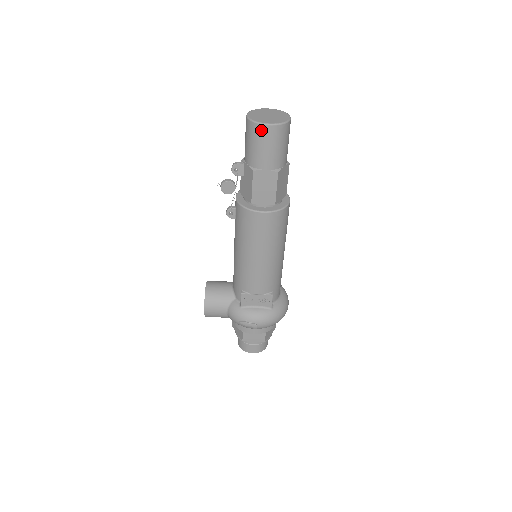
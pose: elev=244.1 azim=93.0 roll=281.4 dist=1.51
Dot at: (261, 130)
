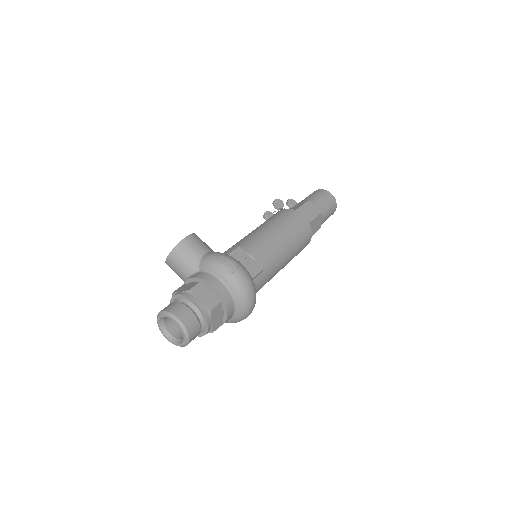
Dot at: (325, 192)
